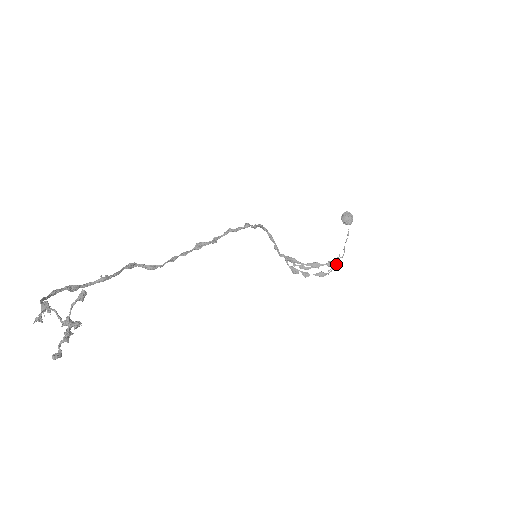
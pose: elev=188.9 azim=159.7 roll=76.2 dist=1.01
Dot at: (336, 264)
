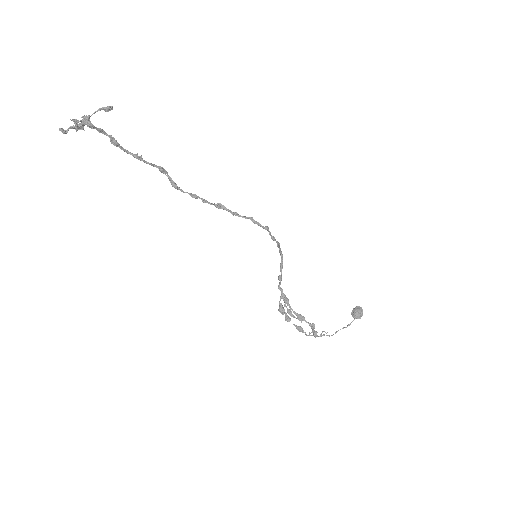
Dot at: (320, 336)
